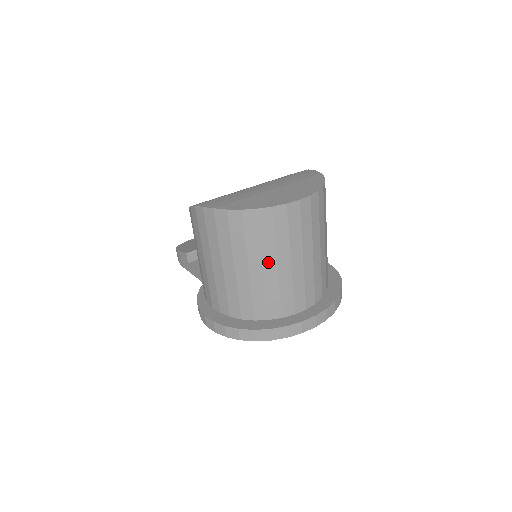
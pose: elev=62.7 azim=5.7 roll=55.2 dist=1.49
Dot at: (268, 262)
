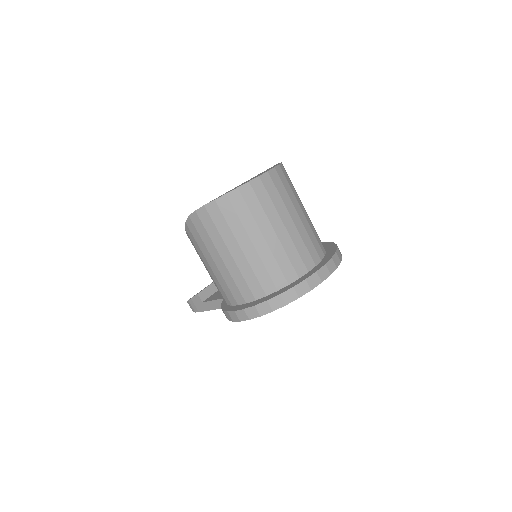
Dot at: (266, 230)
